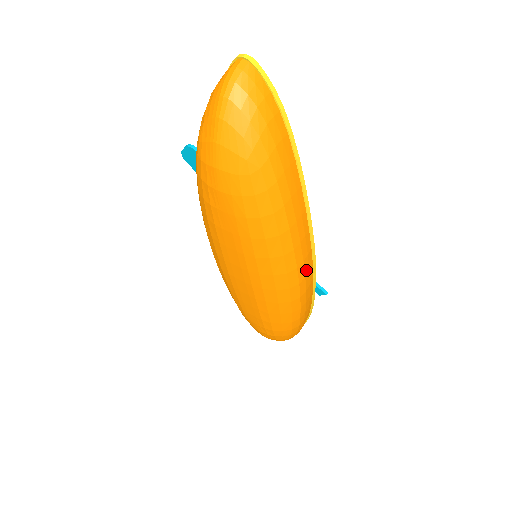
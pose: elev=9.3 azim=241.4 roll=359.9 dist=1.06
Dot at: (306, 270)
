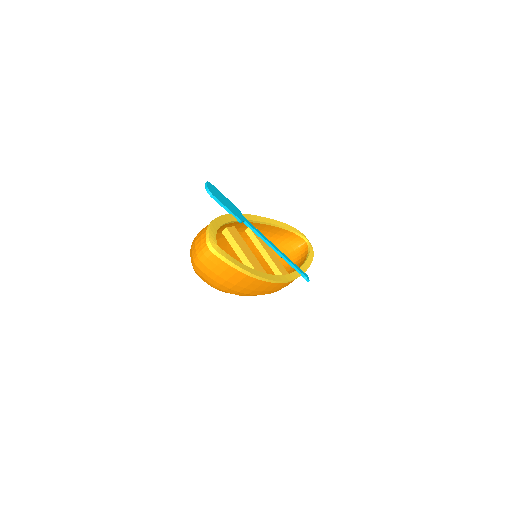
Dot at: (282, 287)
